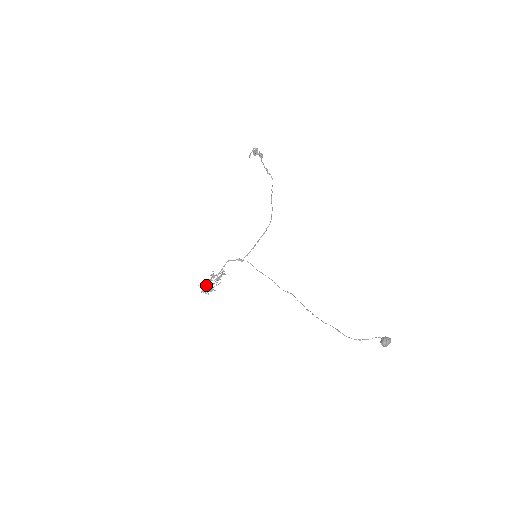
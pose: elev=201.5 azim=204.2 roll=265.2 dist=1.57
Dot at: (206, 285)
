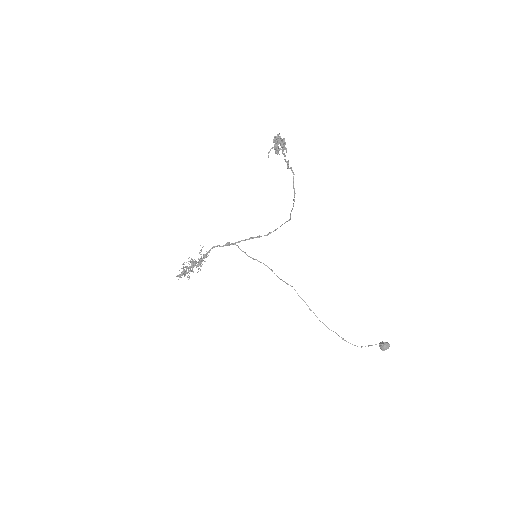
Dot at: (184, 272)
